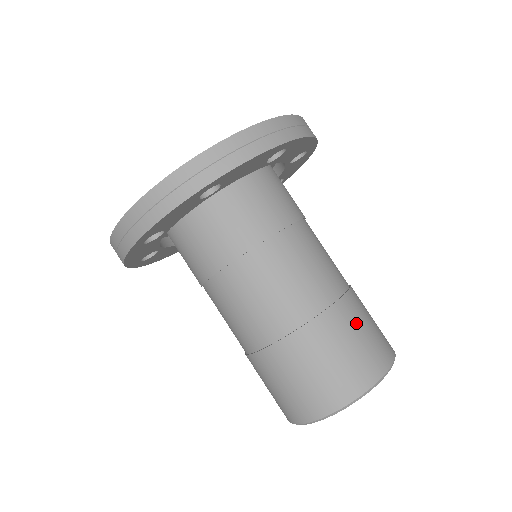
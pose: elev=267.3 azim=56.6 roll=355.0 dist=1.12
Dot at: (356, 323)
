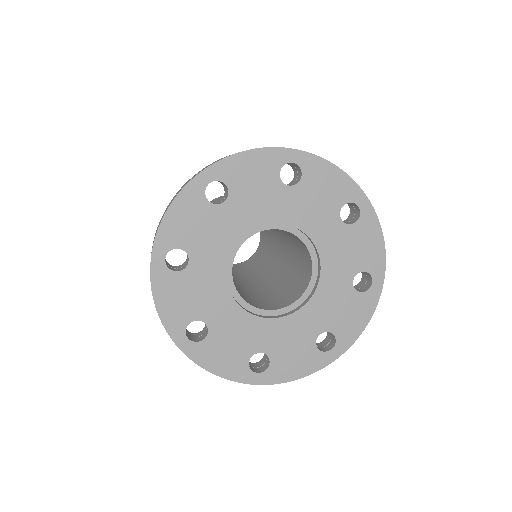
Dot at: occluded
